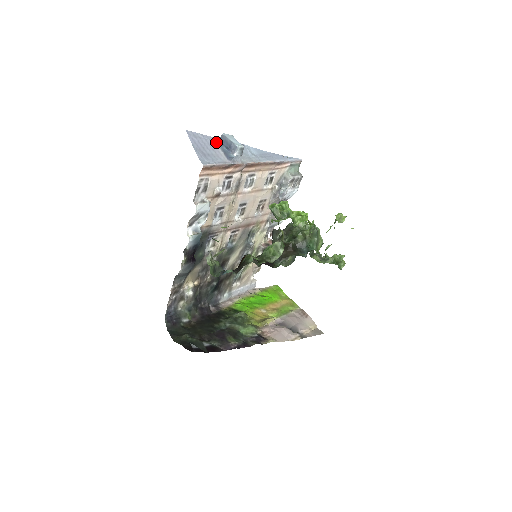
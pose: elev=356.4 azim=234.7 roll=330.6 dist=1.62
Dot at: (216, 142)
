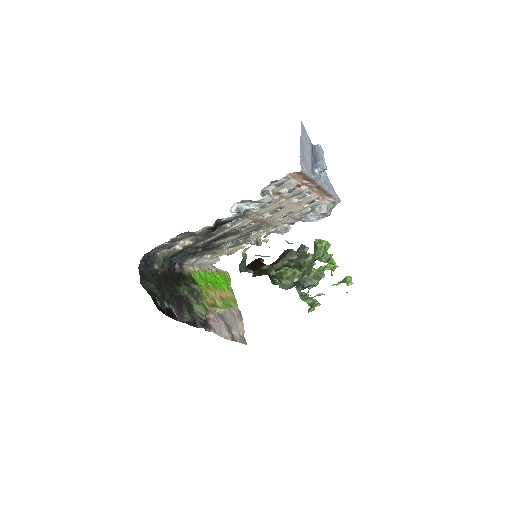
Dot at: (311, 148)
